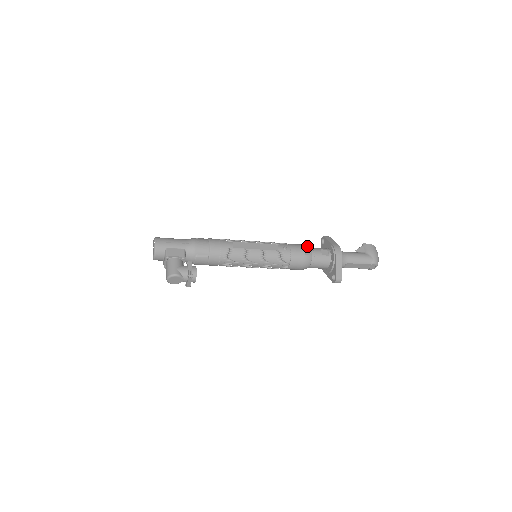
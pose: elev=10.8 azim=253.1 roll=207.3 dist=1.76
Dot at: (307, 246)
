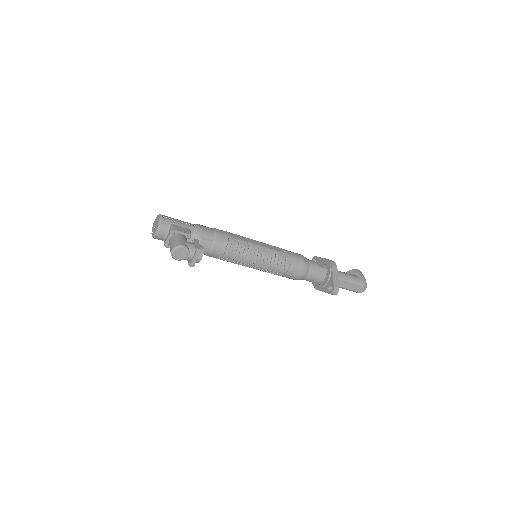
Dot at: occluded
